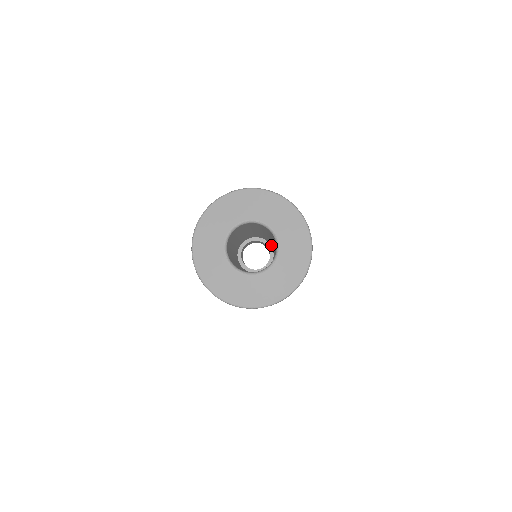
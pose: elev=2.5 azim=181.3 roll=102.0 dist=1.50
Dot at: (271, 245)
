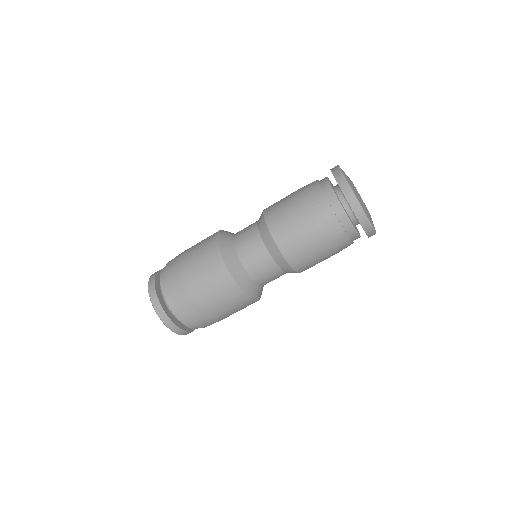
Dot at: occluded
